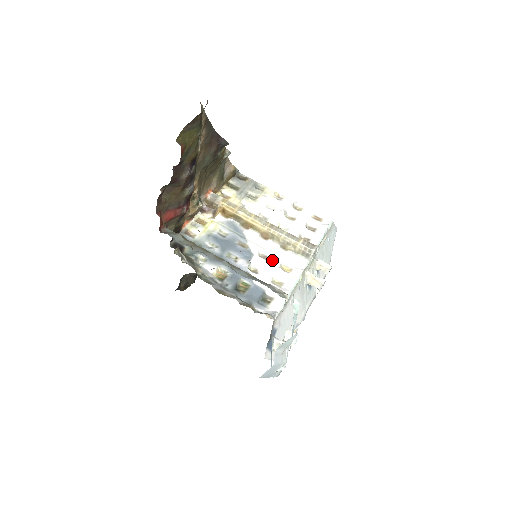
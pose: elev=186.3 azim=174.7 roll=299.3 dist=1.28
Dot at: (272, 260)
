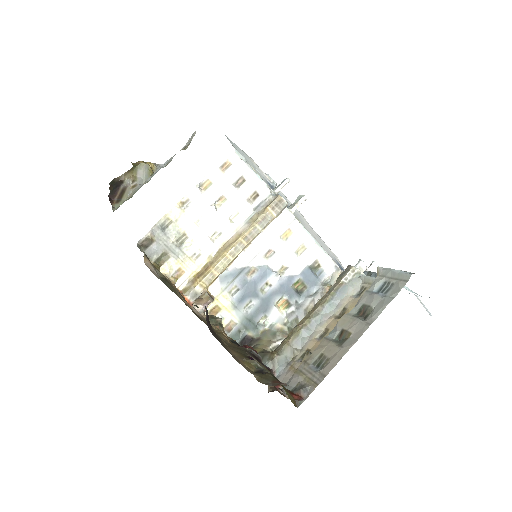
Dot at: (275, 247)
